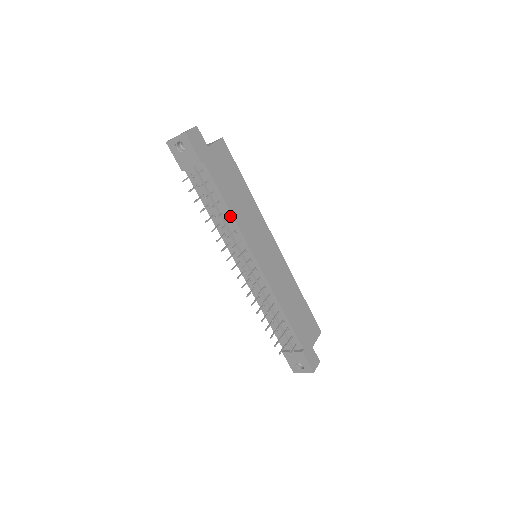
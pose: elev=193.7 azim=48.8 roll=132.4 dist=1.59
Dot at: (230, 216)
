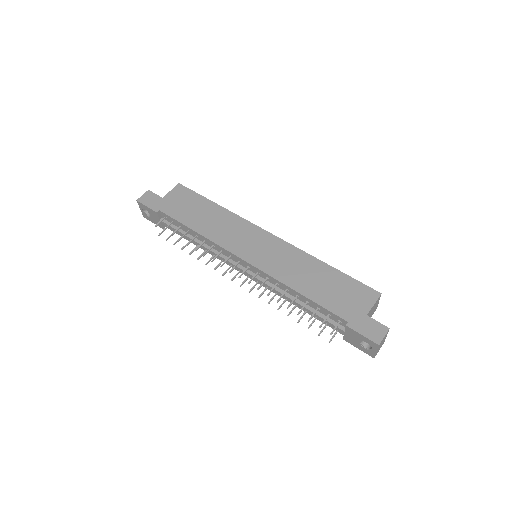
Dot at: (200, 236)
